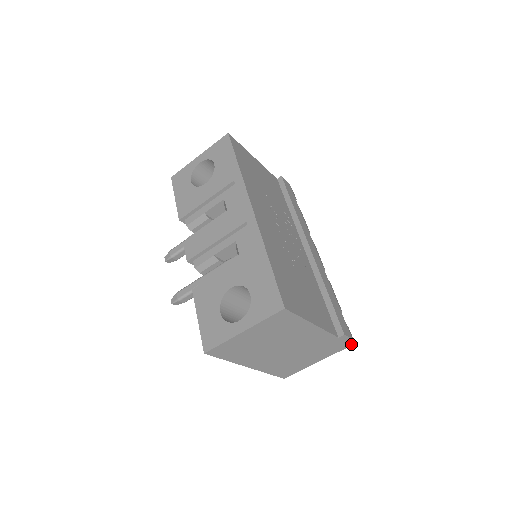
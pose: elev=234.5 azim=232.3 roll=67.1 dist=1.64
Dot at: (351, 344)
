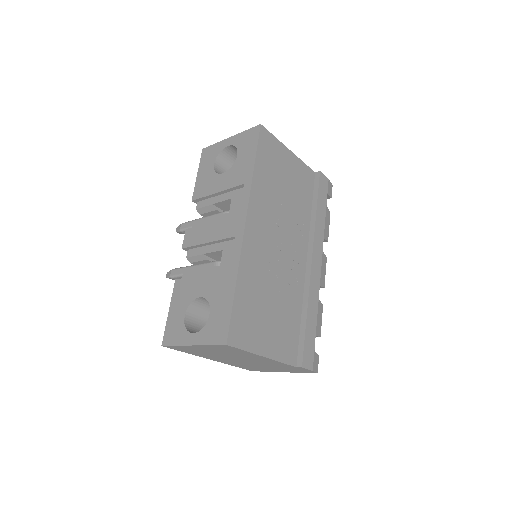
Dot at: (313, 372)
